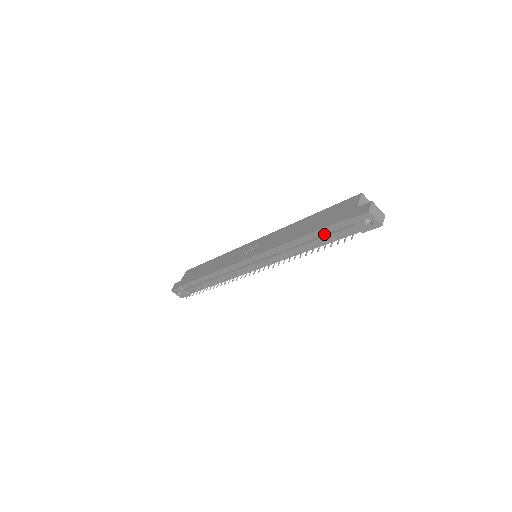
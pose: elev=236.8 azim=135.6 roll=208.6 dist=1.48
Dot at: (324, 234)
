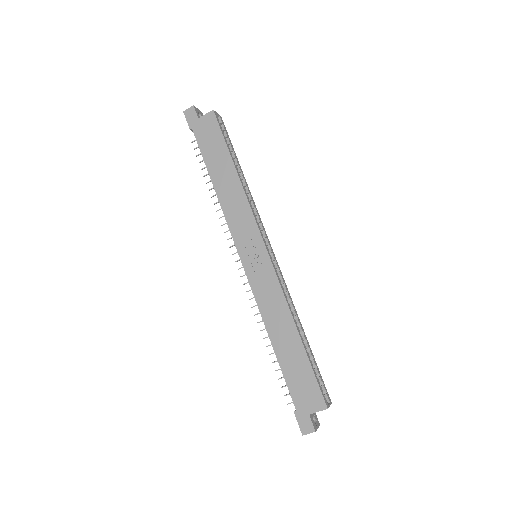
Dot at: occluded
